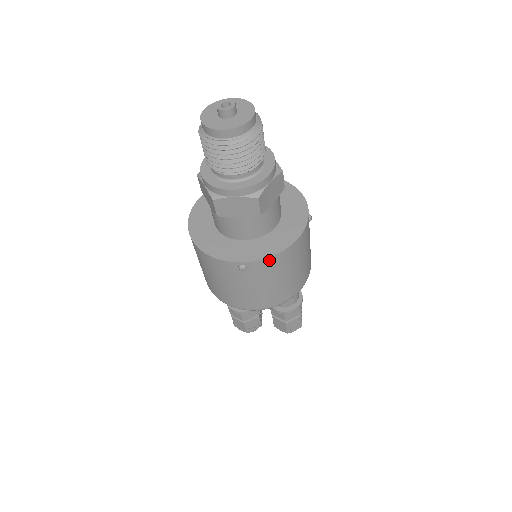
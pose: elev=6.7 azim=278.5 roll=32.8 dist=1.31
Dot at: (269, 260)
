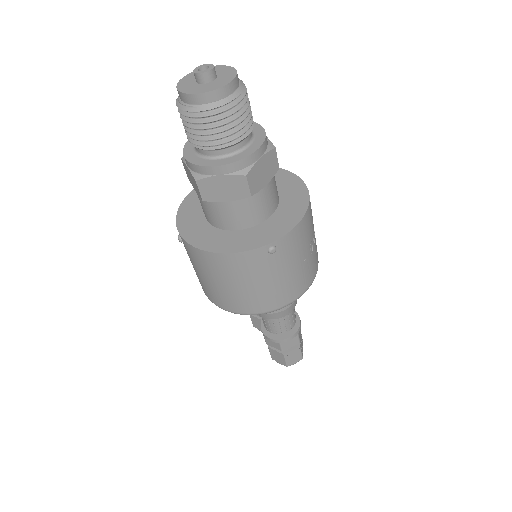
Dot at: (195, 249)
